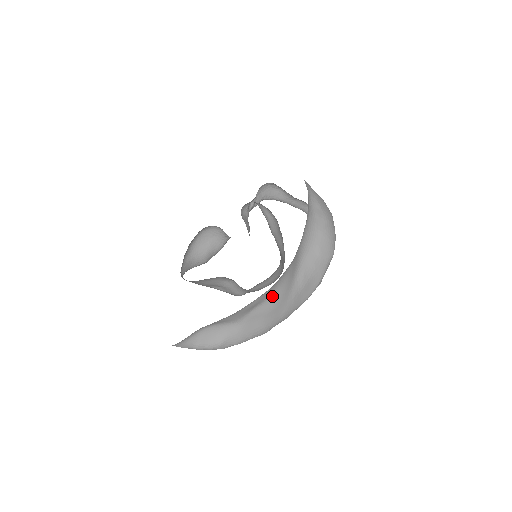
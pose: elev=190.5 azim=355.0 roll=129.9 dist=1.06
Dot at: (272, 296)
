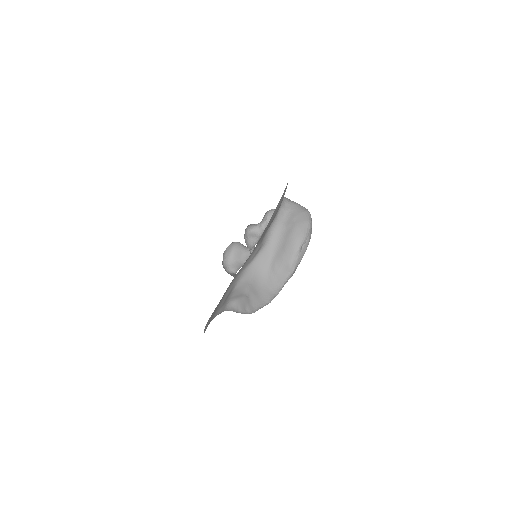
Dot at: (253, 279)
